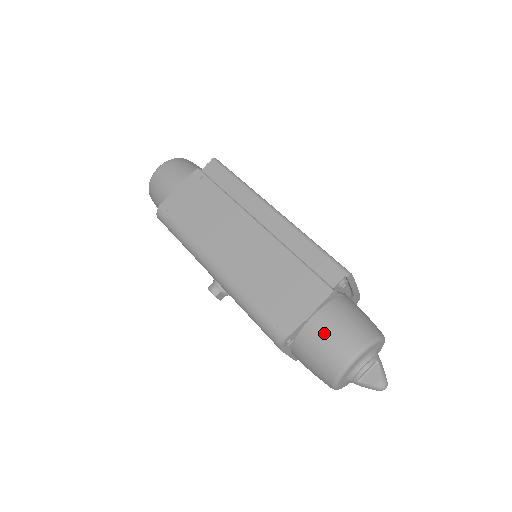
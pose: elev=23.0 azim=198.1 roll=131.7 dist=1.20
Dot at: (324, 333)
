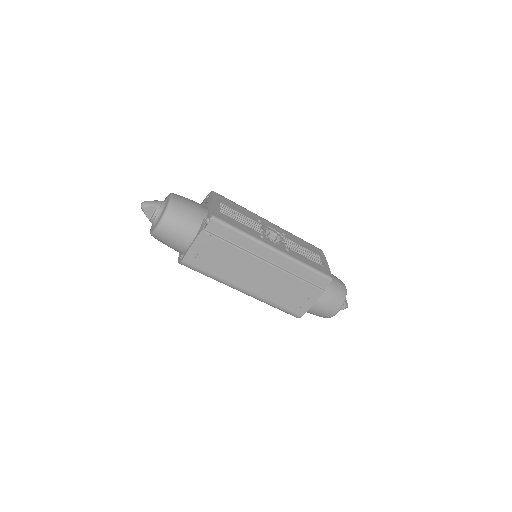
Dot at: (321, 309)
